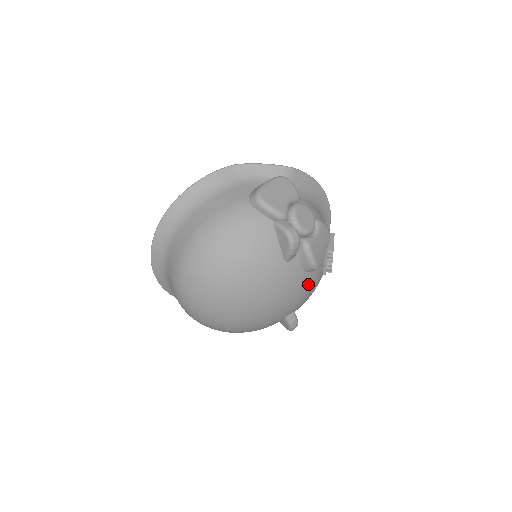
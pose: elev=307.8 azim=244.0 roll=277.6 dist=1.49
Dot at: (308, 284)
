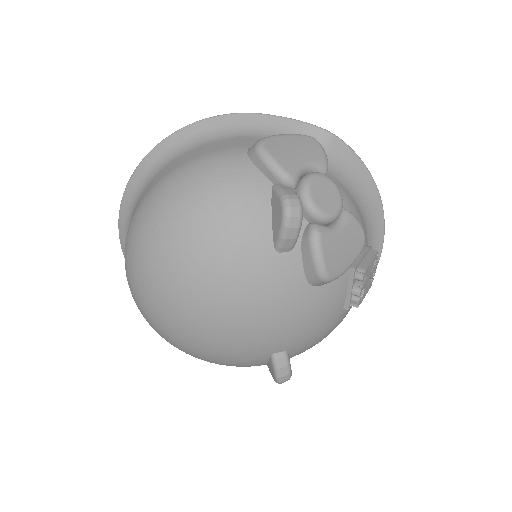
Dot at: (312, 308)
